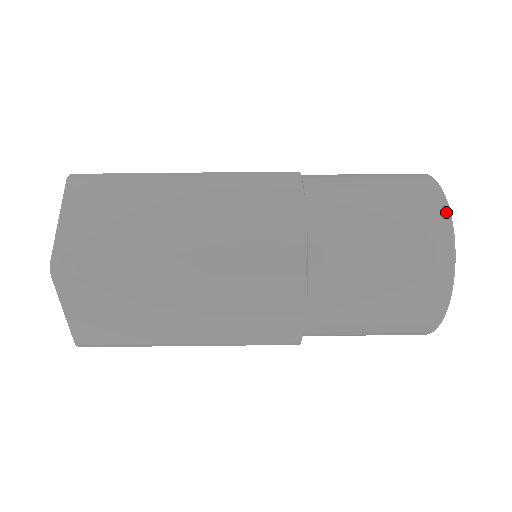
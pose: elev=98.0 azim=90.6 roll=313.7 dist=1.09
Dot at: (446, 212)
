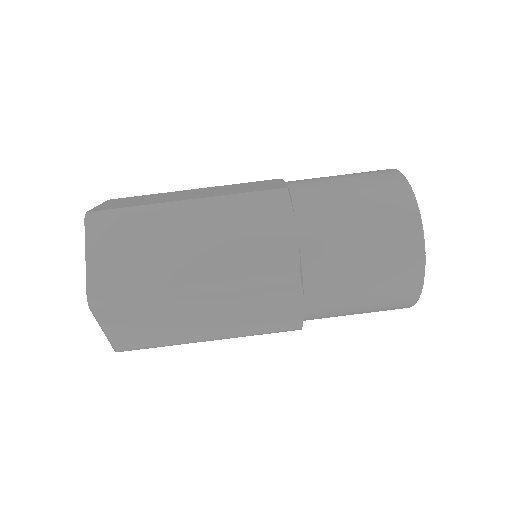
Dot at: (391, 169)
